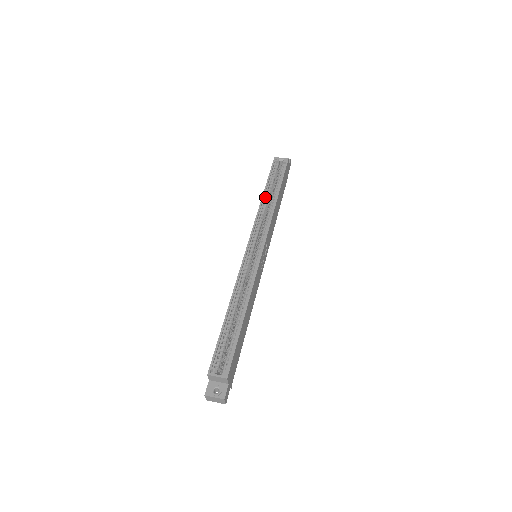
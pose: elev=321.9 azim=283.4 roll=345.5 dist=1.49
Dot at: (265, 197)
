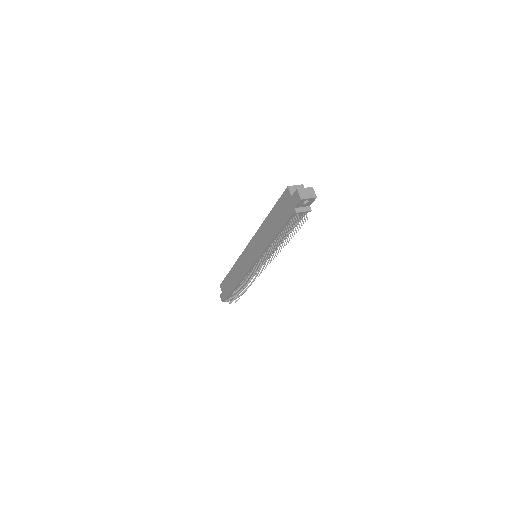
Dot at: occluded
